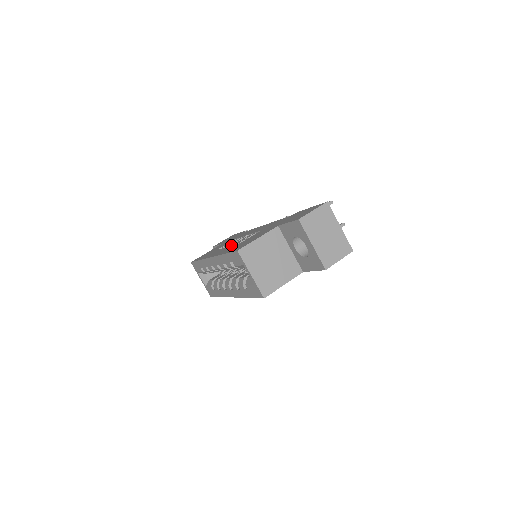
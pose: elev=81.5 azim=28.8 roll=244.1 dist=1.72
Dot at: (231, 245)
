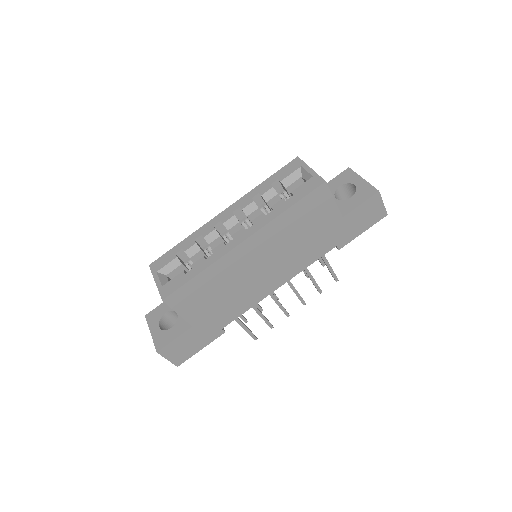
Dot at: occluded
